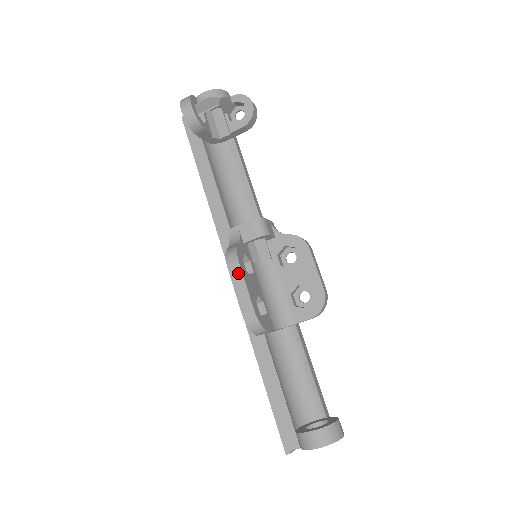
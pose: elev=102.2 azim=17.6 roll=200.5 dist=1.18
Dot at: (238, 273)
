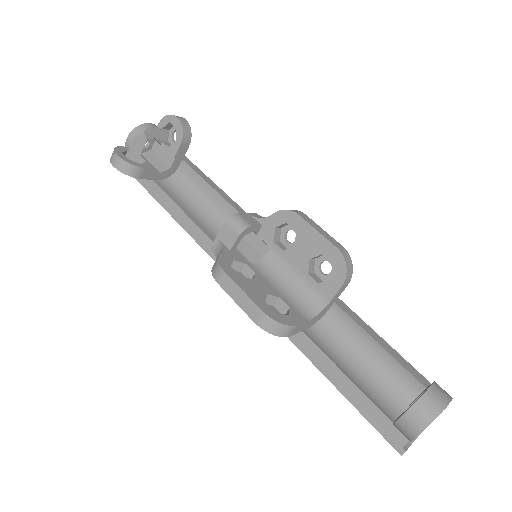
Dot at: (229, 283)
